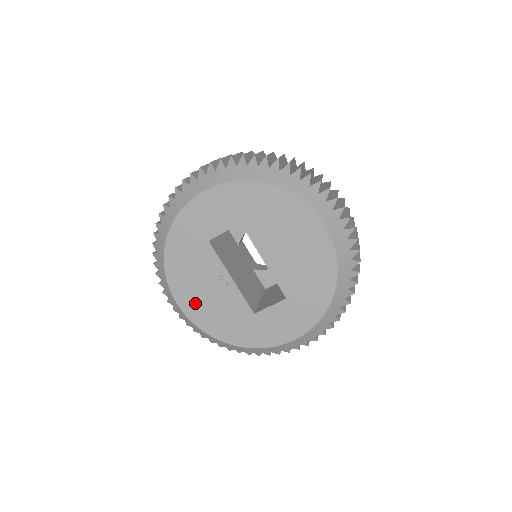
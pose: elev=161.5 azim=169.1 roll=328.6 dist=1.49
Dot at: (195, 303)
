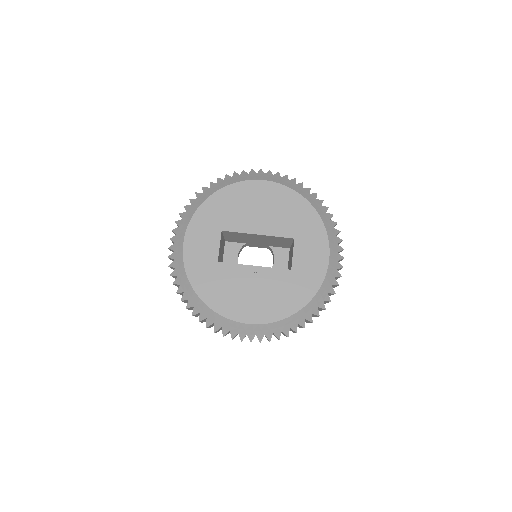
Dot at: (254, 309)
